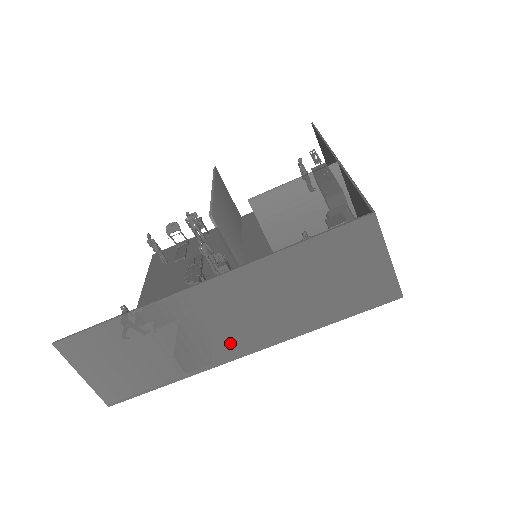
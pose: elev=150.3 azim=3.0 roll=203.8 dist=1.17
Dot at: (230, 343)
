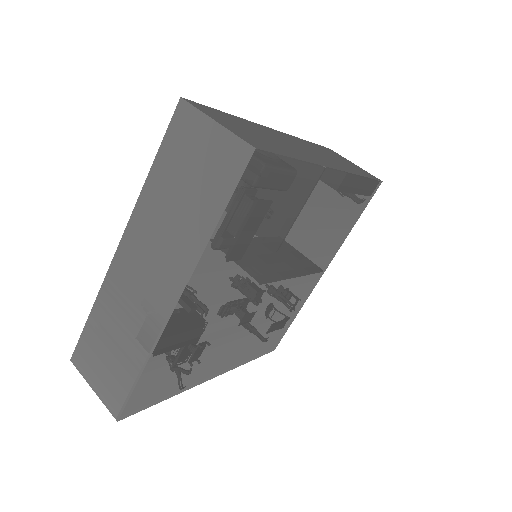
Dot at: (159, 297)
